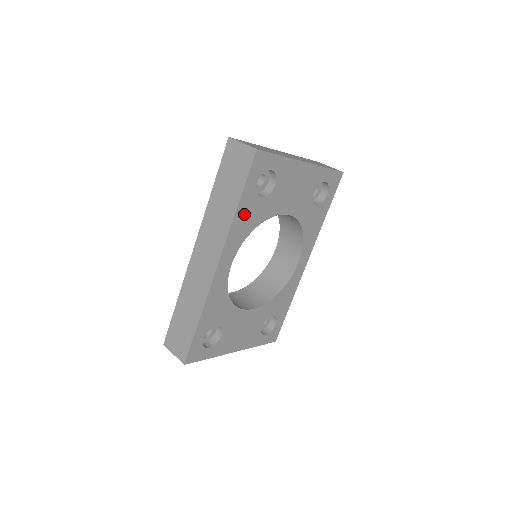
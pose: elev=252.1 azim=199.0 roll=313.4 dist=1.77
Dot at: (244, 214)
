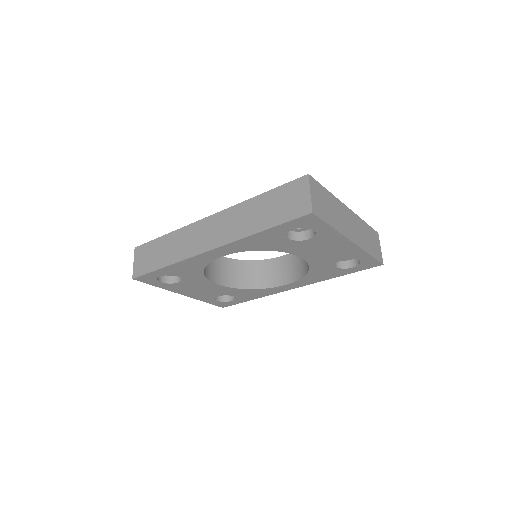
Dot at: (262, 238)
